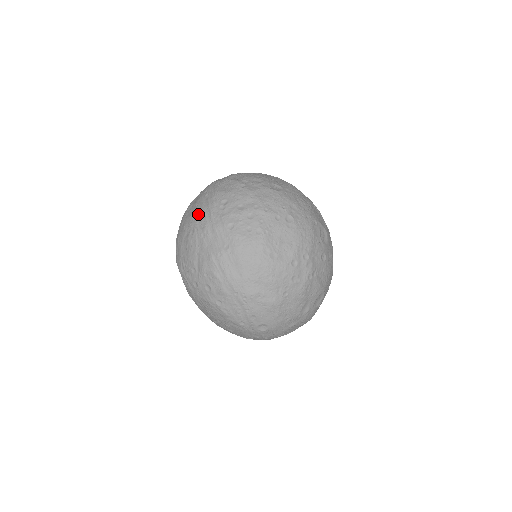
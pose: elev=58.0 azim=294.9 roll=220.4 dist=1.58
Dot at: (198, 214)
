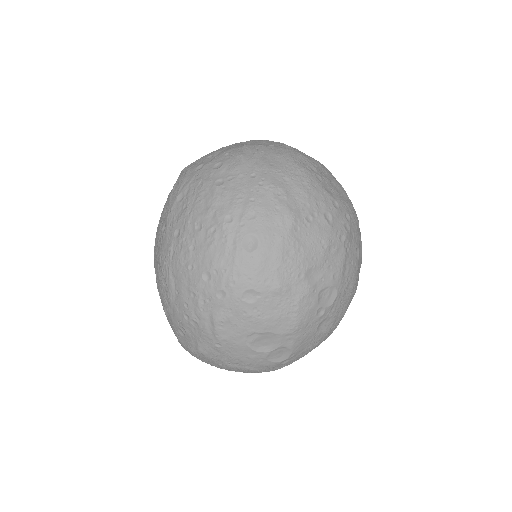
Dot at: occluded
